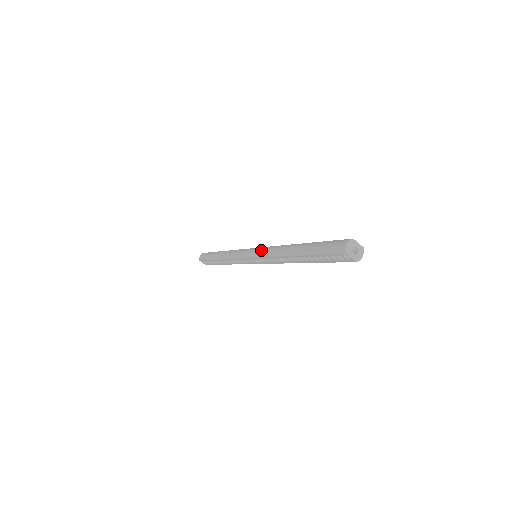
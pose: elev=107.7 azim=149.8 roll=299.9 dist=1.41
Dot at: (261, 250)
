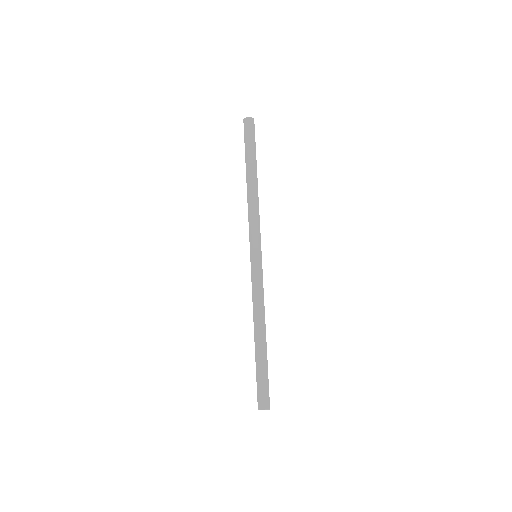
Dot at: (257, 279)
